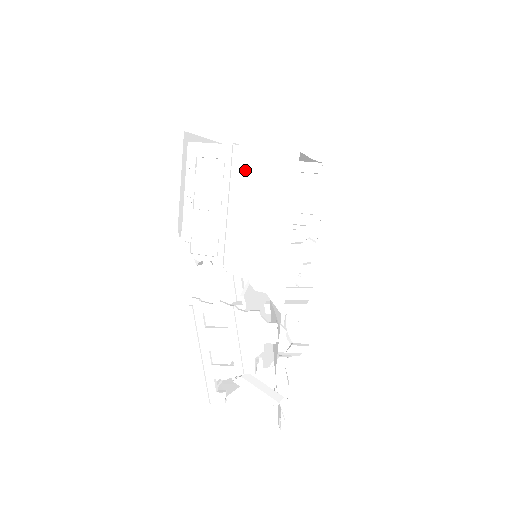
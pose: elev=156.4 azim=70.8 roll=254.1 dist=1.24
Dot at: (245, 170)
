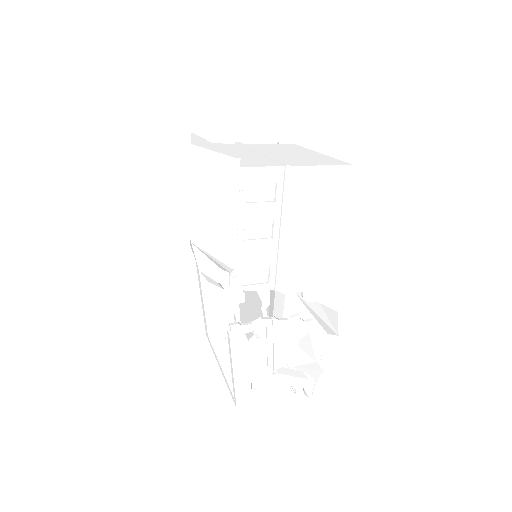
Dot at: (301, 192)
